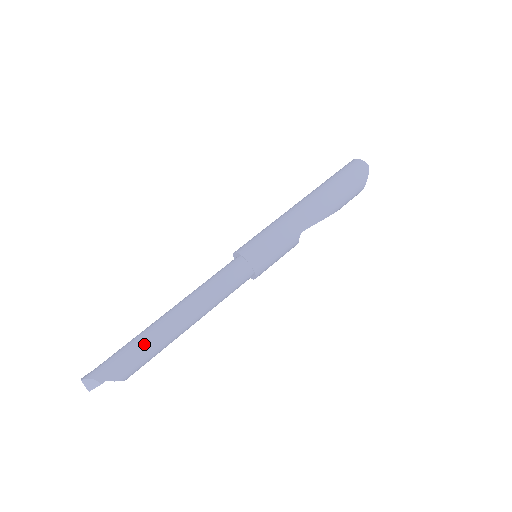
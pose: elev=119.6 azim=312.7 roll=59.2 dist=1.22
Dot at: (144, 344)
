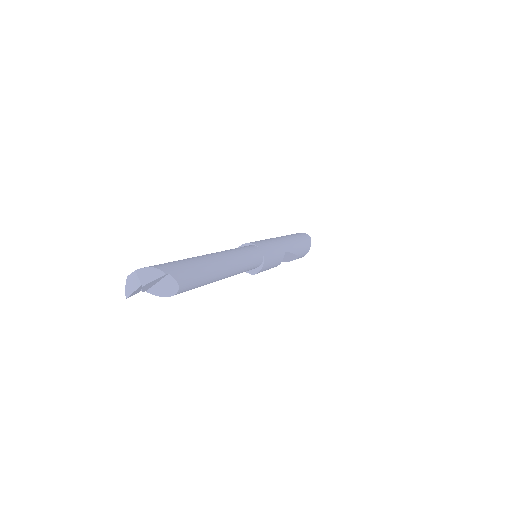
Dot at: (197, 262)
